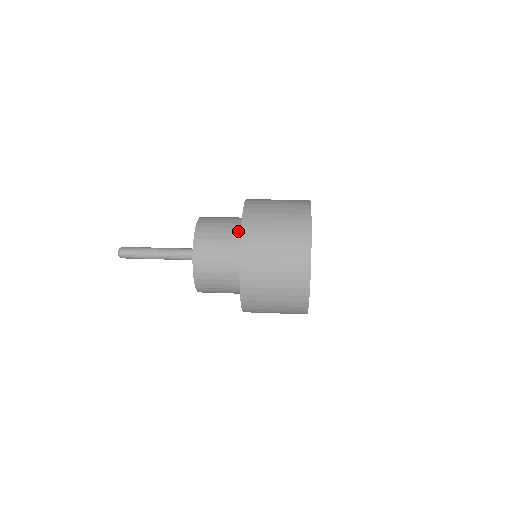
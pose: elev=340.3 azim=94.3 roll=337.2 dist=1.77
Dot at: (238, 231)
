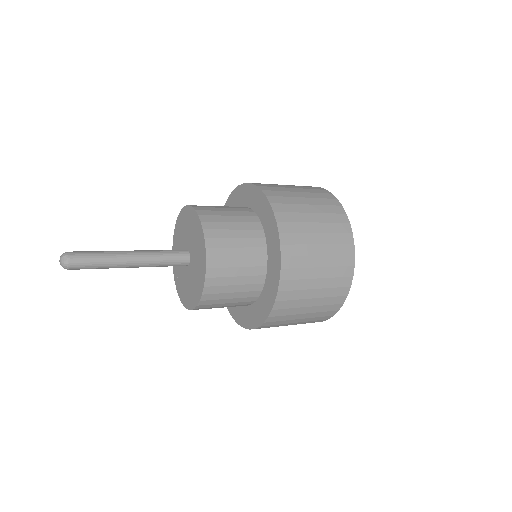
Dot at: (257, 227)
